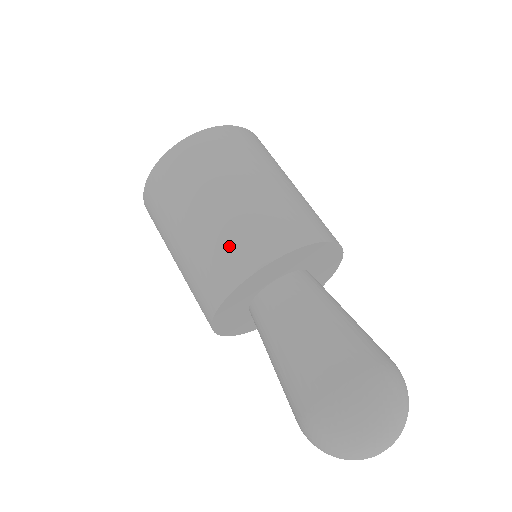
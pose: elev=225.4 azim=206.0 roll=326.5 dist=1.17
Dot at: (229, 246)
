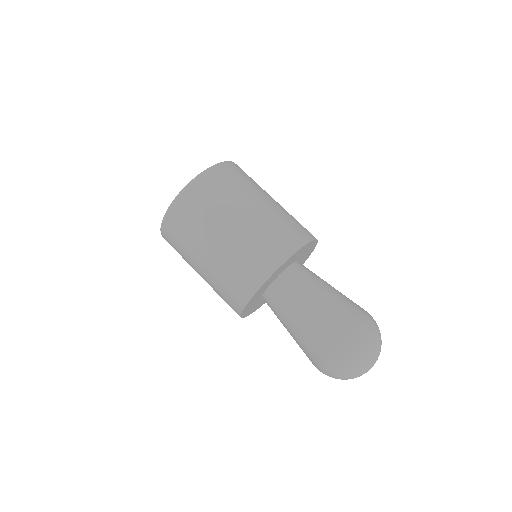
Dot at: (258, 249)
